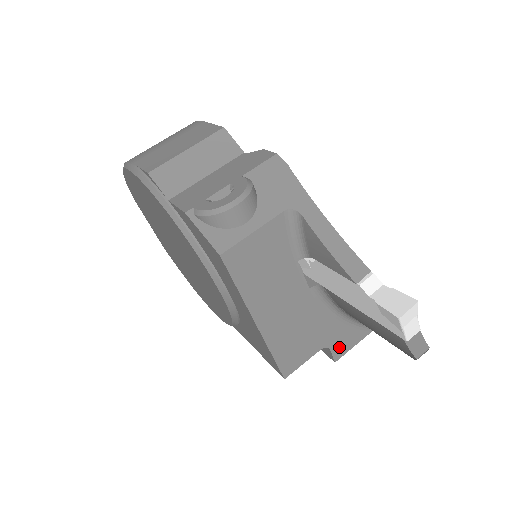
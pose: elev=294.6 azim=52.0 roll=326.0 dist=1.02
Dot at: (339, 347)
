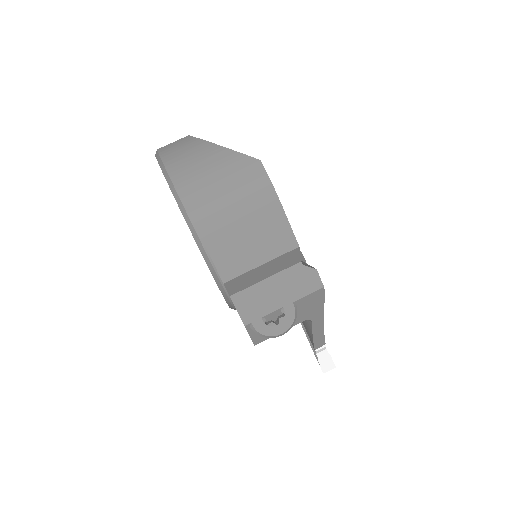
Dot at: occluded
